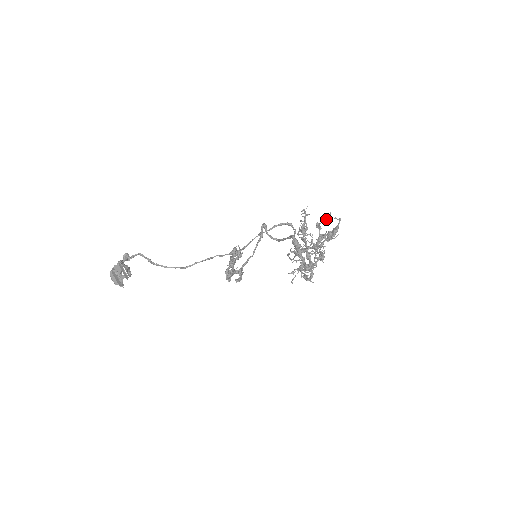
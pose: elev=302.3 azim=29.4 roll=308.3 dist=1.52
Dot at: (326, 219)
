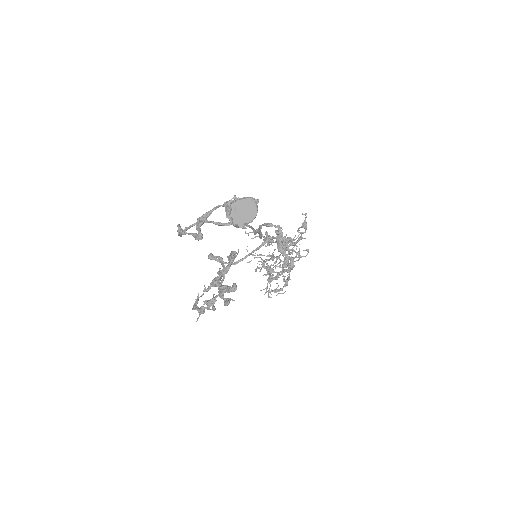
Dot at: occluded
